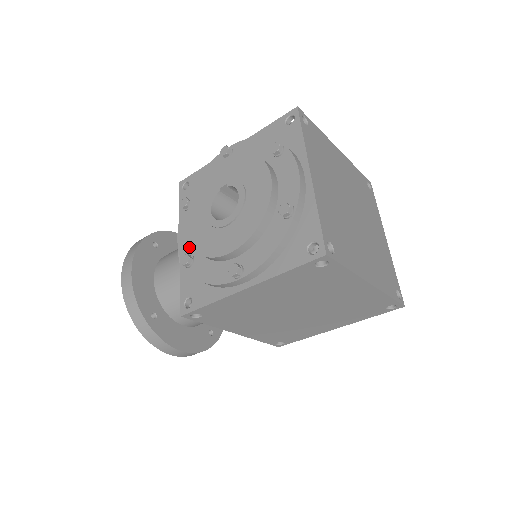
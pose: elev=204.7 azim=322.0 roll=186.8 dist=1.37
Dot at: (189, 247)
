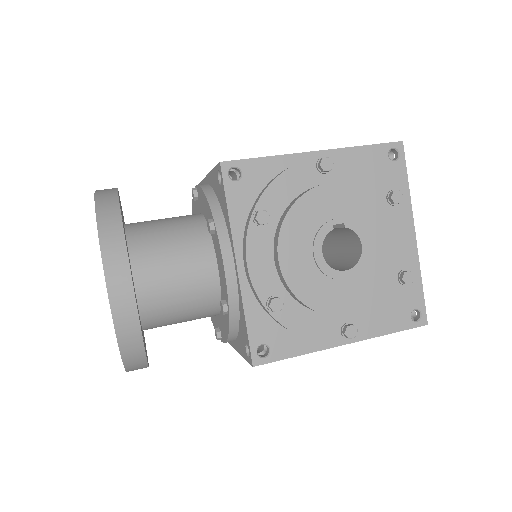
Dot at: (271, 283)
